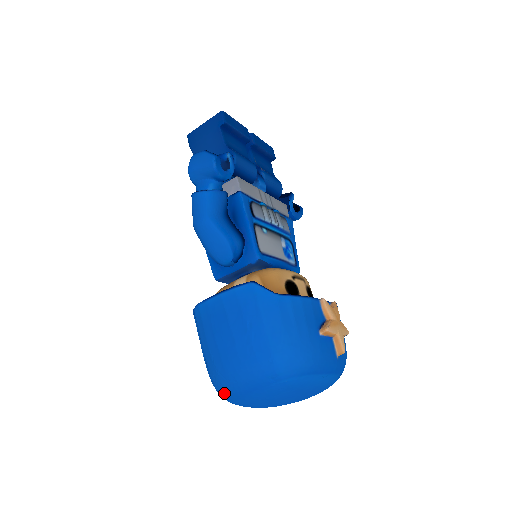
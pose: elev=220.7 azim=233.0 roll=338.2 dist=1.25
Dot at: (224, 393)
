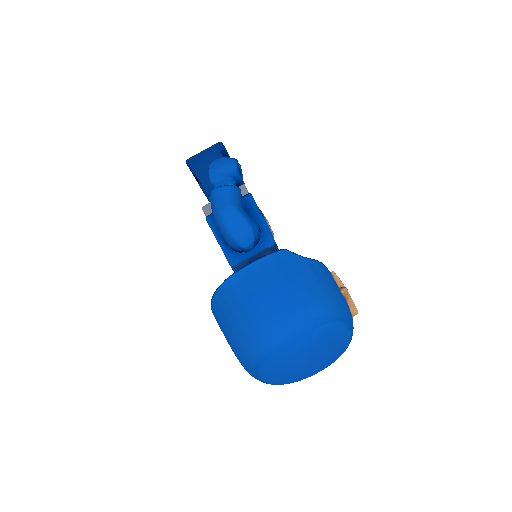
Dot at: (264, 353)
